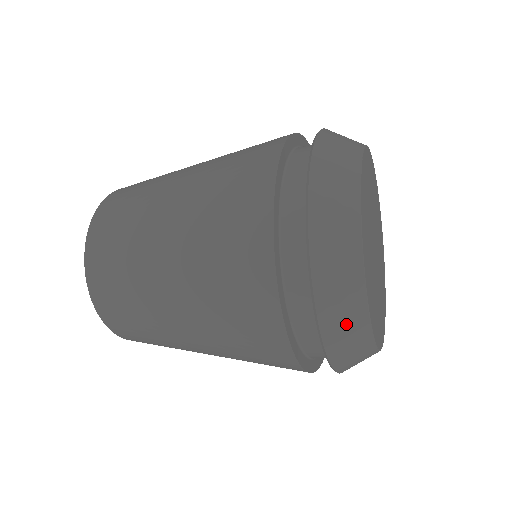
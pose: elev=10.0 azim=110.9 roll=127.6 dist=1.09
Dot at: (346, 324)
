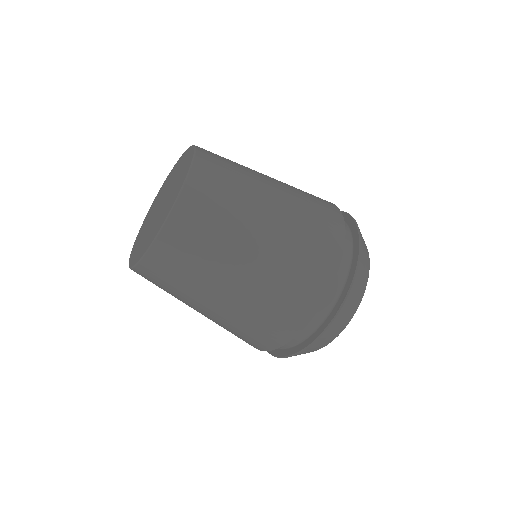
Dot at: (316, 348)
